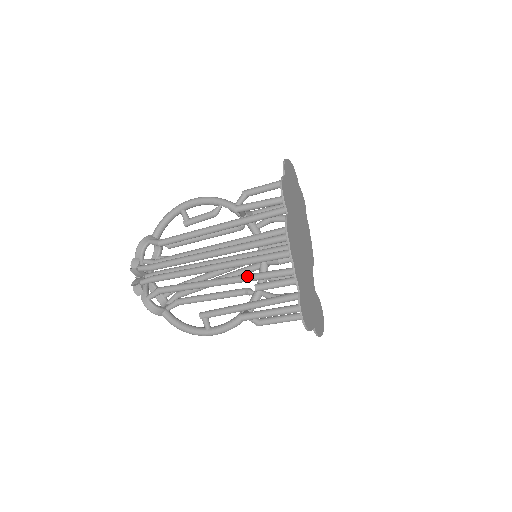
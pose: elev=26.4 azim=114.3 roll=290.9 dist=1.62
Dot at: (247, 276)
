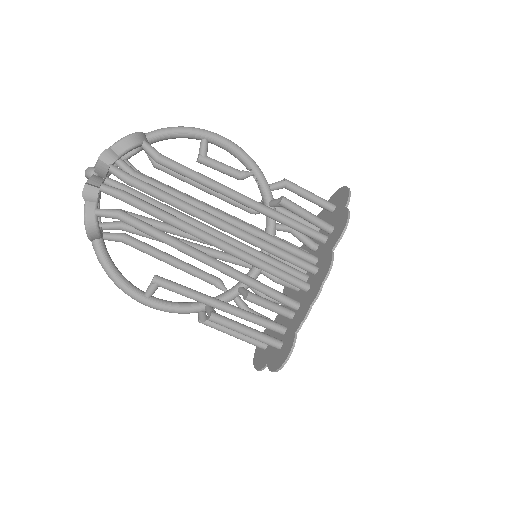
Dot at: (245, 277)
